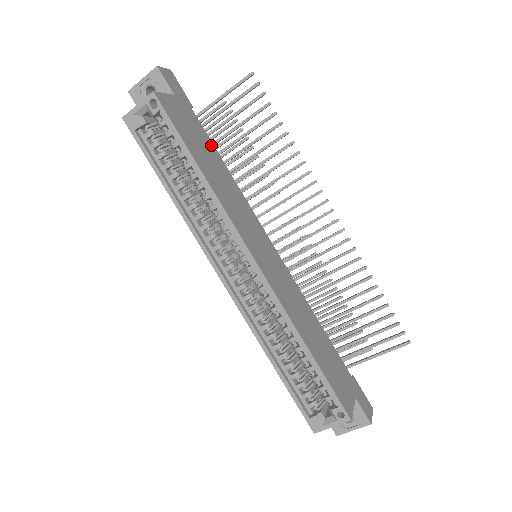
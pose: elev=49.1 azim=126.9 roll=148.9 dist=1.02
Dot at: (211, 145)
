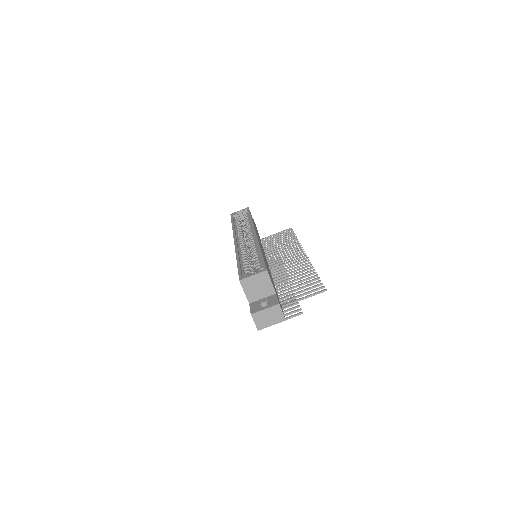
Dot at: occluded
